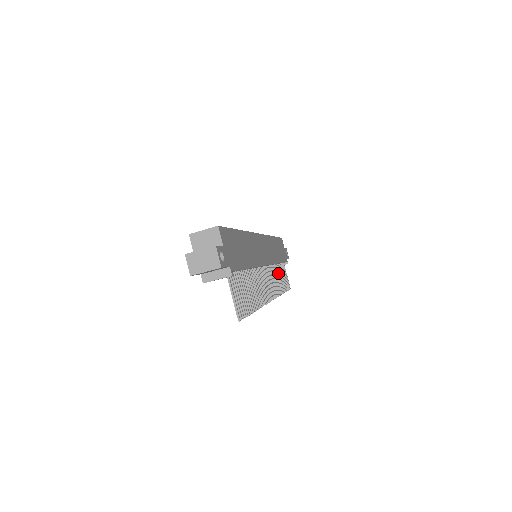
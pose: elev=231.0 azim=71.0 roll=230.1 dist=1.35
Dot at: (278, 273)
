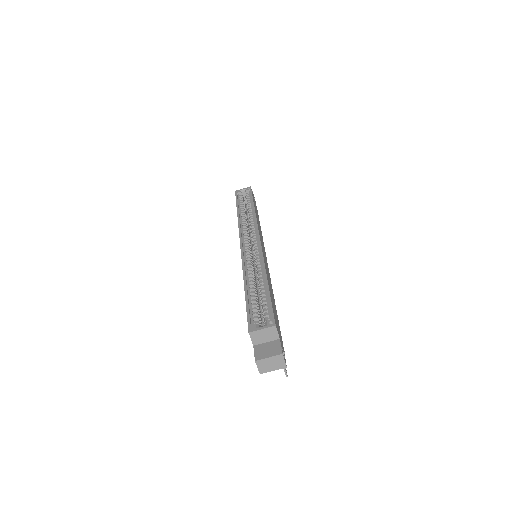
Dot at: occluded
